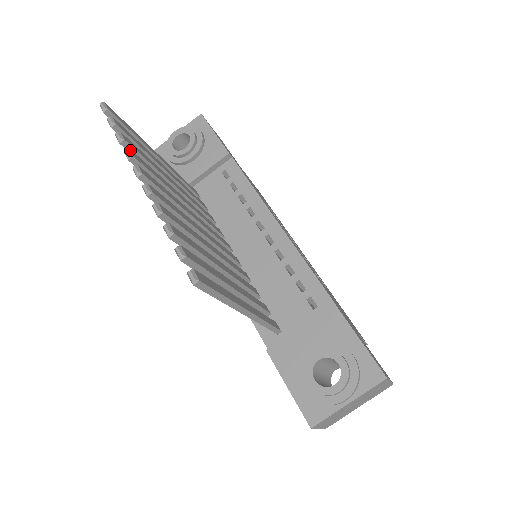
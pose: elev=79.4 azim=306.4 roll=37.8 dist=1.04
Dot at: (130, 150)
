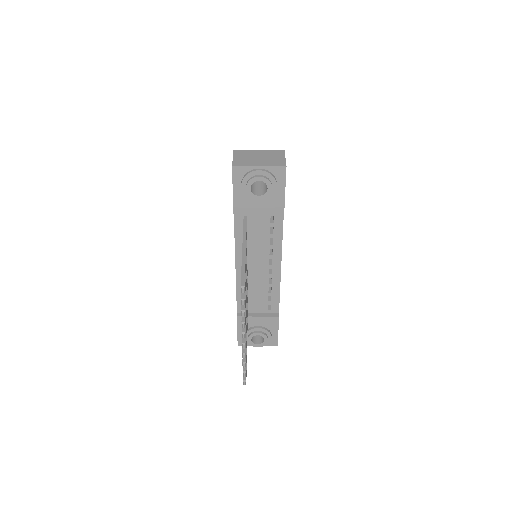
Dot at: (245, 323)
